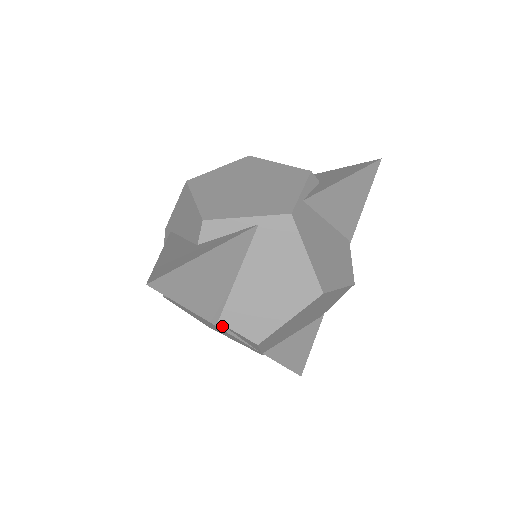
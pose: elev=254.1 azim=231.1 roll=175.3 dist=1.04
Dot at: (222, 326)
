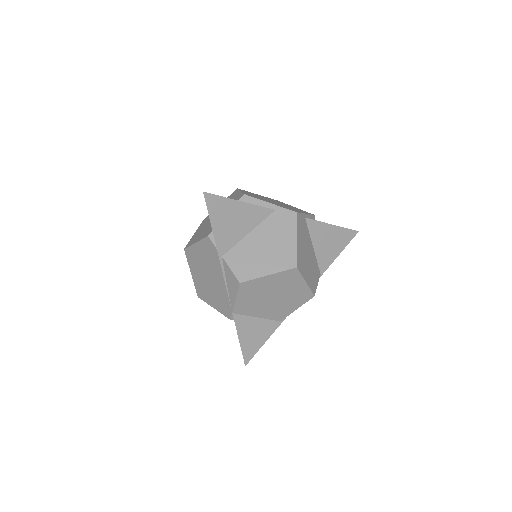
Dot at: (222, 263)
